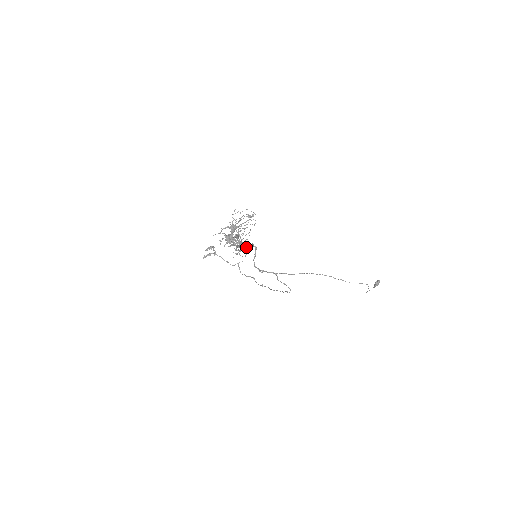
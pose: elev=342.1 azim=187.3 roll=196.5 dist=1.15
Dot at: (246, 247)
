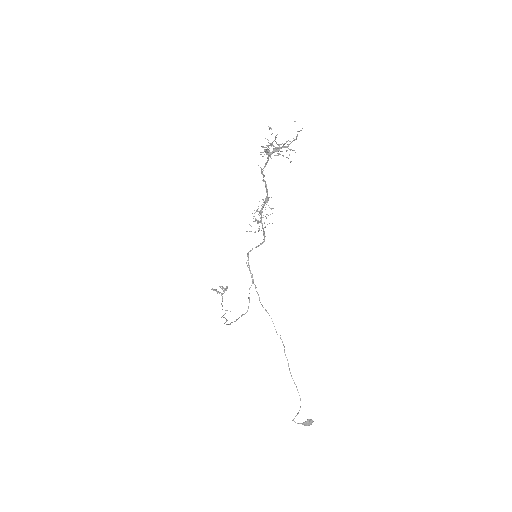
Dot at: occluded
